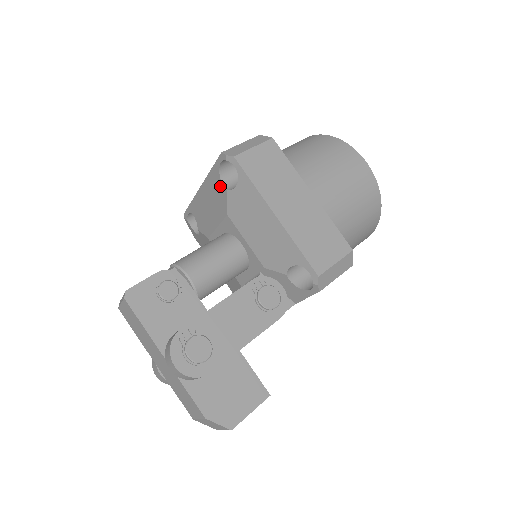
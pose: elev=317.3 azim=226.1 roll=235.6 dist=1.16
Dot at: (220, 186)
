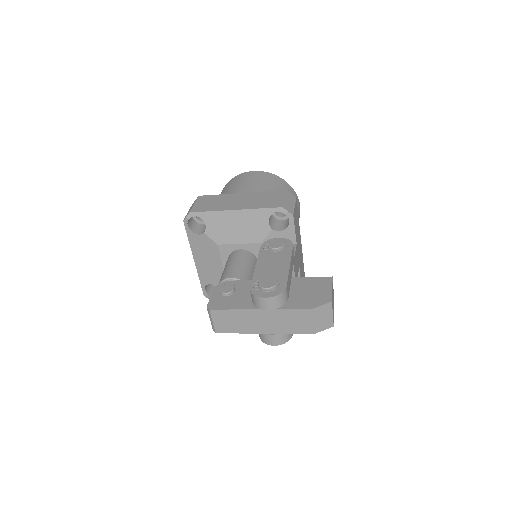
Dot at: (200, 238)
